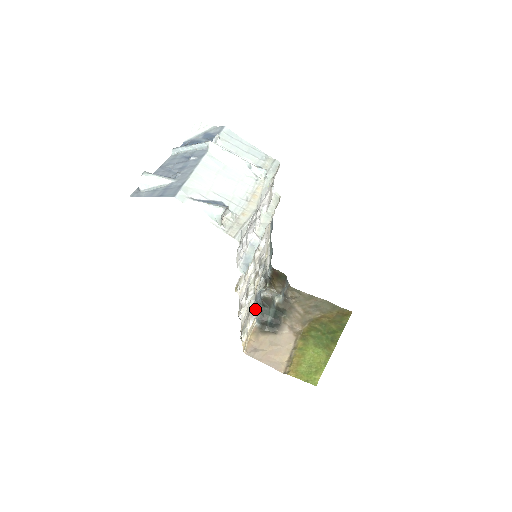
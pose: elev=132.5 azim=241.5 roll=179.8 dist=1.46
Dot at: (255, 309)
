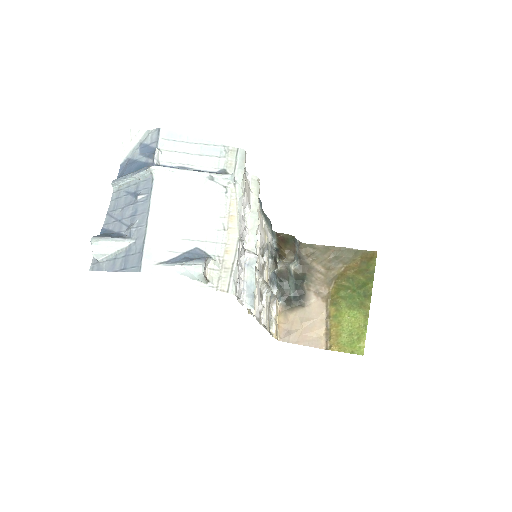
Dot at: (273, 291)
